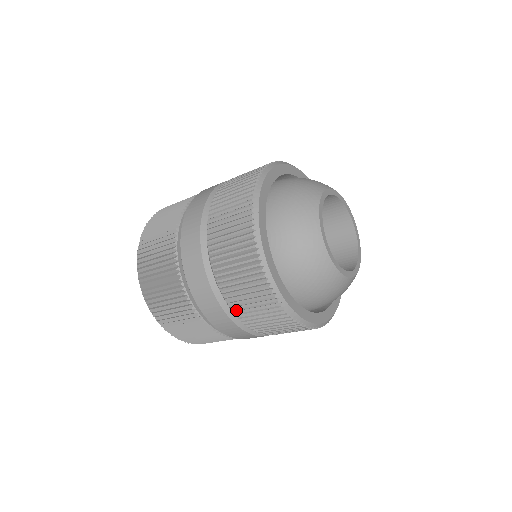
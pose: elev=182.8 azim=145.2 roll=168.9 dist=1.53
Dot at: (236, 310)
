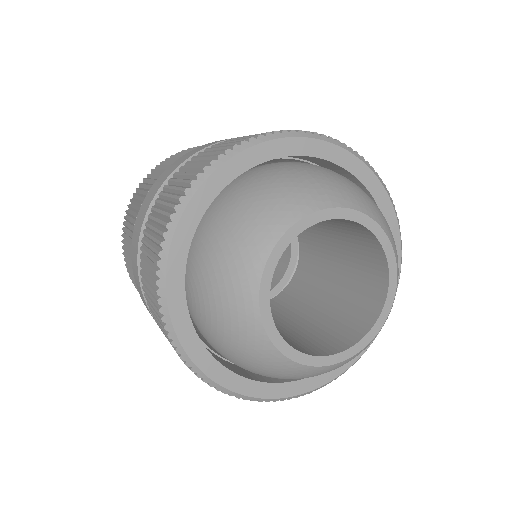
Dot at: occluded
